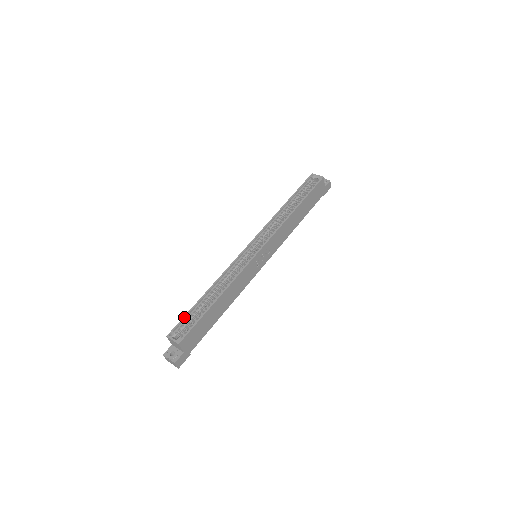
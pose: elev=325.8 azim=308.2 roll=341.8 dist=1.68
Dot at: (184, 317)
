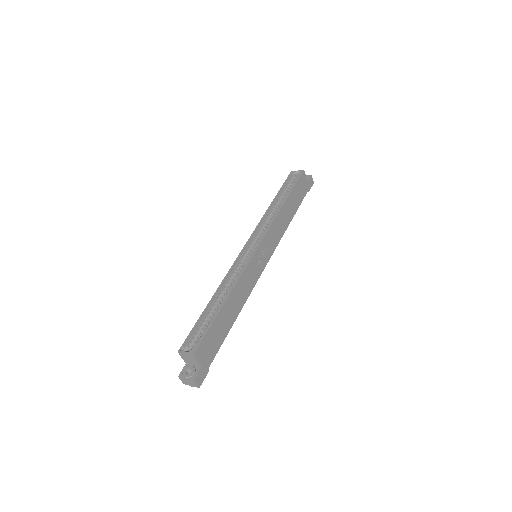
Dot at: (193, 328)
